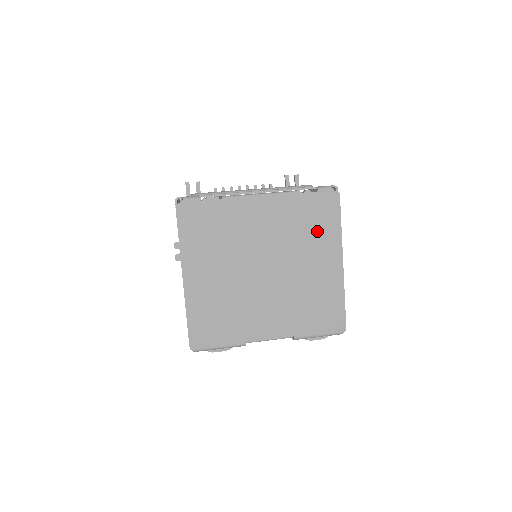
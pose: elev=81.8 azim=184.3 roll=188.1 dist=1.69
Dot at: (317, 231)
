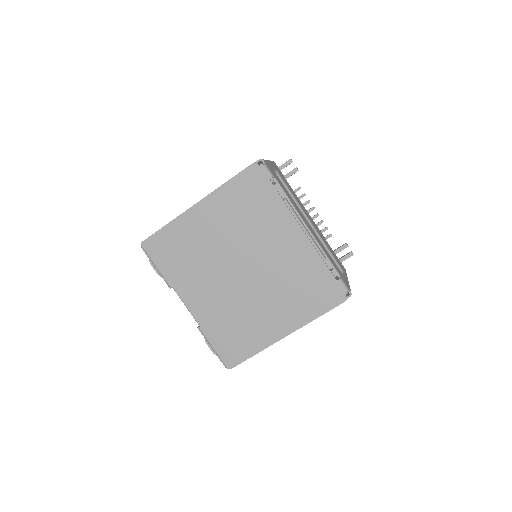
Dot at: (302, 298)
